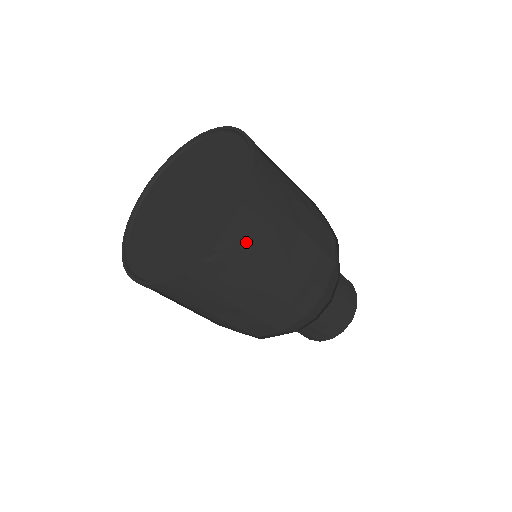
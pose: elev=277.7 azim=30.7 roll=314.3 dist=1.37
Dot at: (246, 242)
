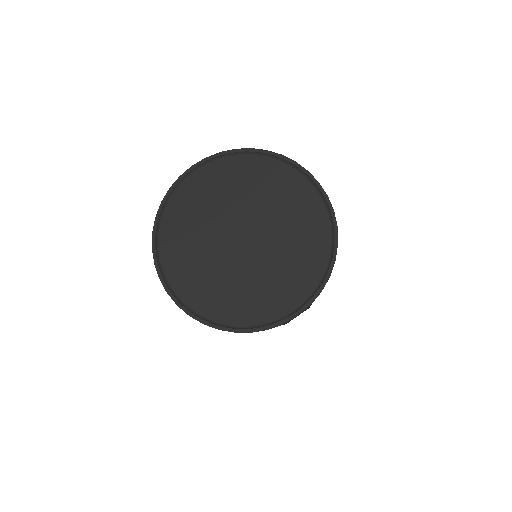
Dot at: occluded
